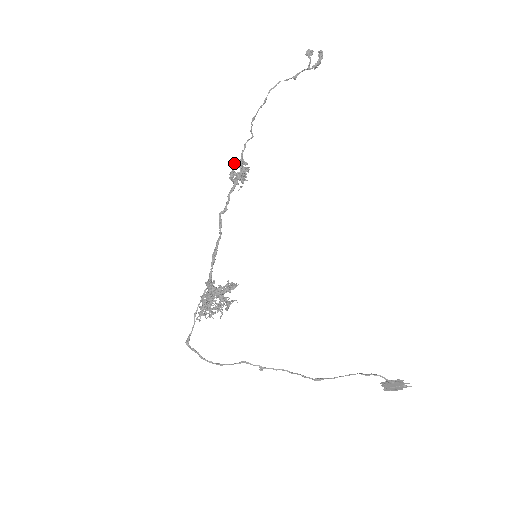
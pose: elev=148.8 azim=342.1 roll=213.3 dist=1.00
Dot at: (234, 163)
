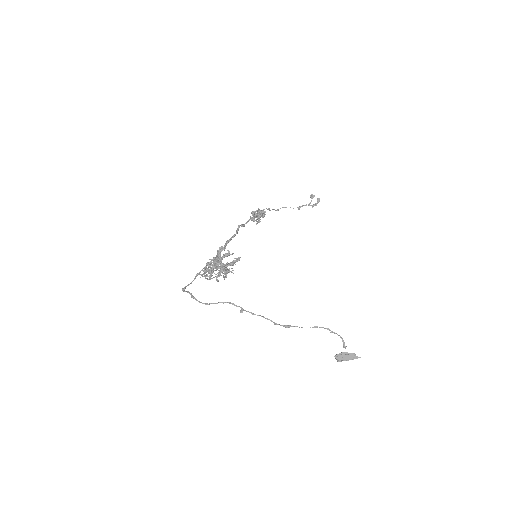
Dot at: occluded
